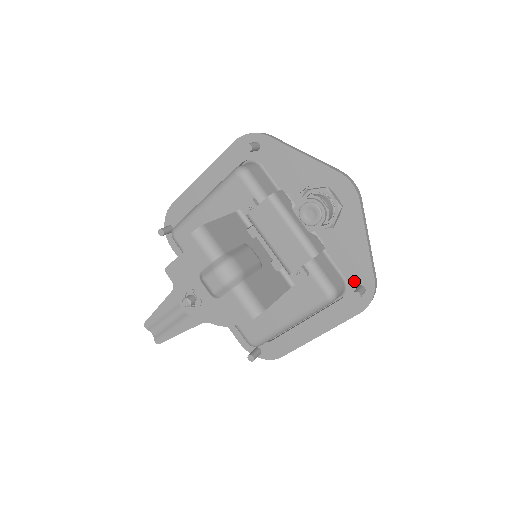
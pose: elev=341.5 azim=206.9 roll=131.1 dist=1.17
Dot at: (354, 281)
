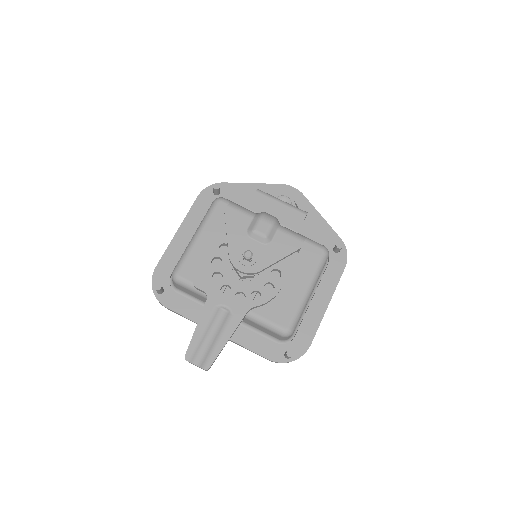
Dot at: (329, 247)
